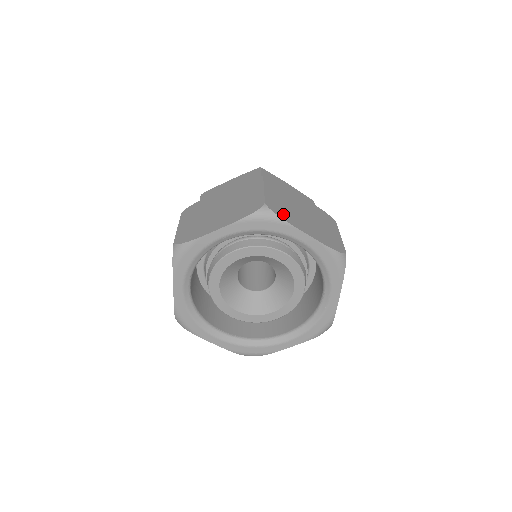
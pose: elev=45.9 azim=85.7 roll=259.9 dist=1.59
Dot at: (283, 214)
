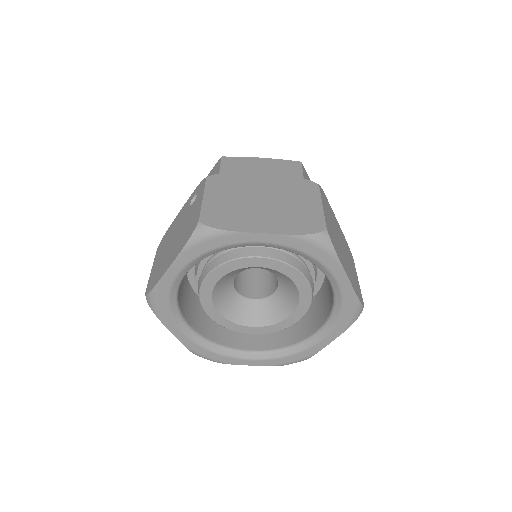
Dot at: (336, 246)
